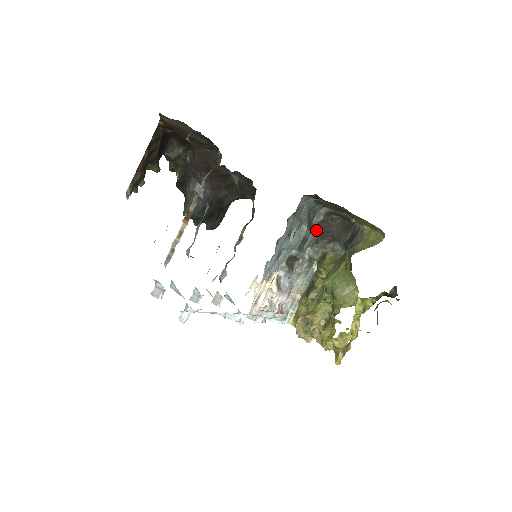
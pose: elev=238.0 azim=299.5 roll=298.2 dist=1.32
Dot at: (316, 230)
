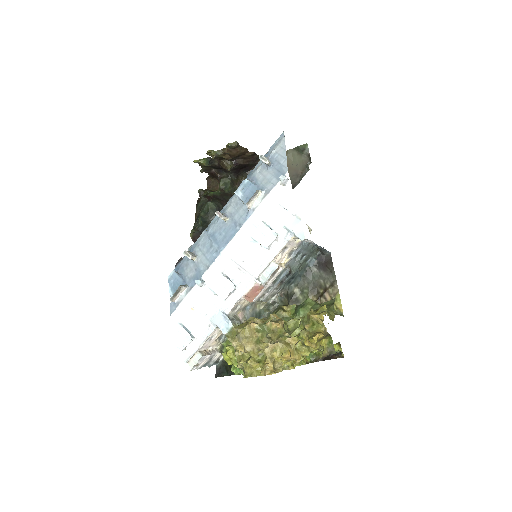
Dot at: occluded
